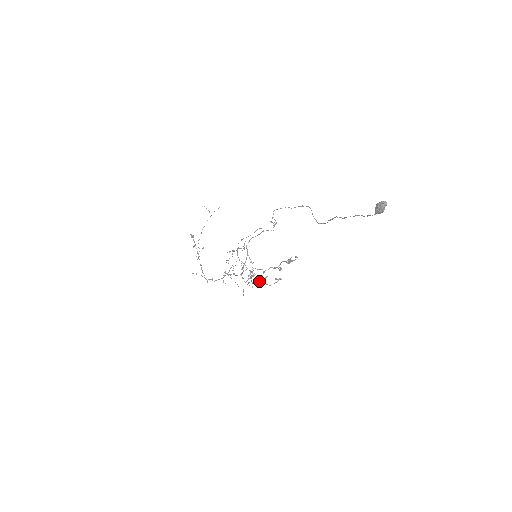
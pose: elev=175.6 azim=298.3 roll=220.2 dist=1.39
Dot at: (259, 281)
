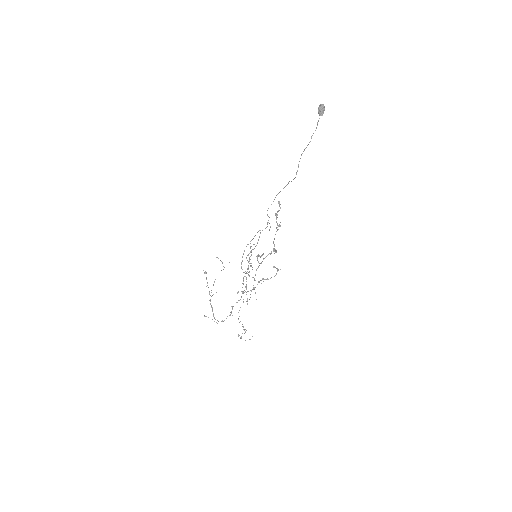
Dot at: (260, 280)
